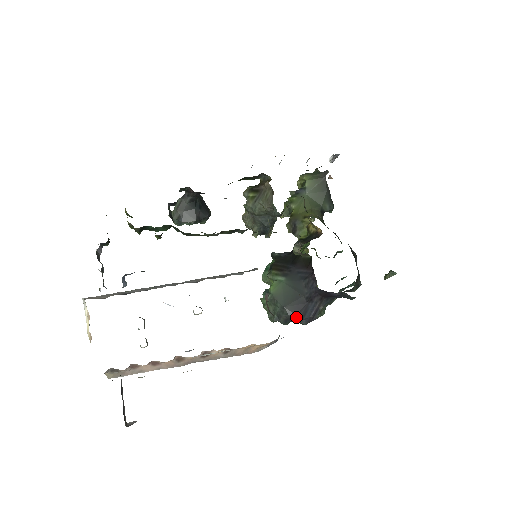
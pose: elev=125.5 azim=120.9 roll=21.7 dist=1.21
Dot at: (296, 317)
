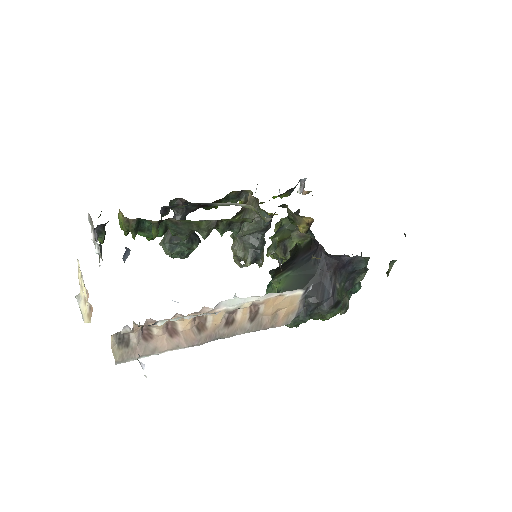
Dot at: (315, 299)
